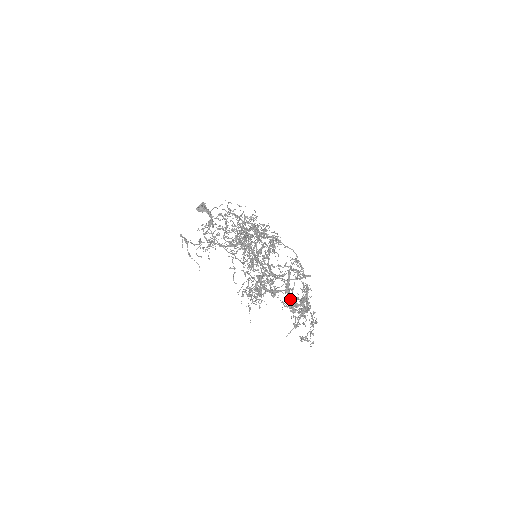
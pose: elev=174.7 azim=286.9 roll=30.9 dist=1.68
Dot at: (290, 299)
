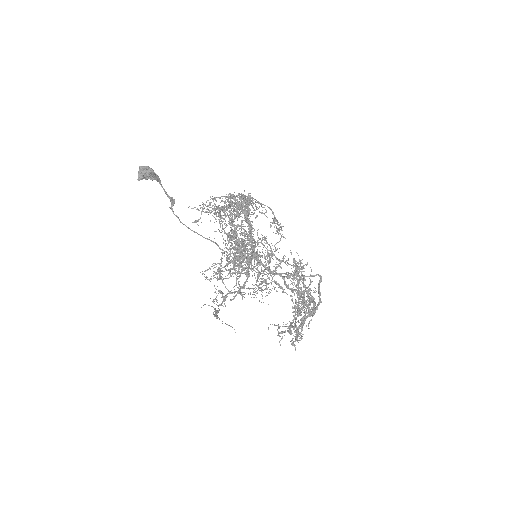
Dot at: occluded
